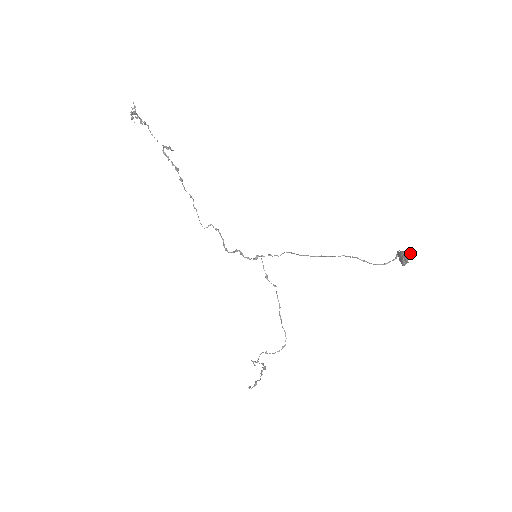
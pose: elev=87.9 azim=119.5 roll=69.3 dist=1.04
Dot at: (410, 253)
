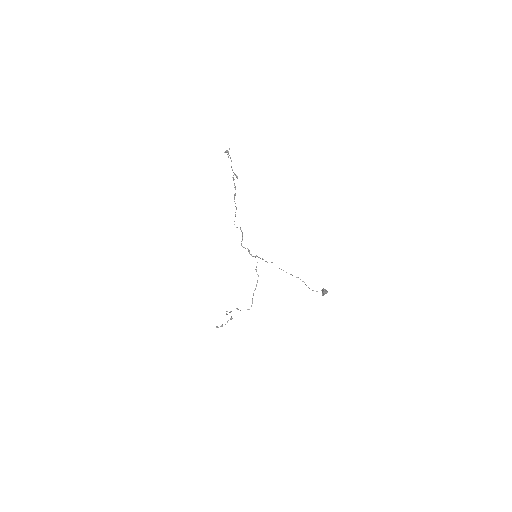
Dot at: (327, 291)
